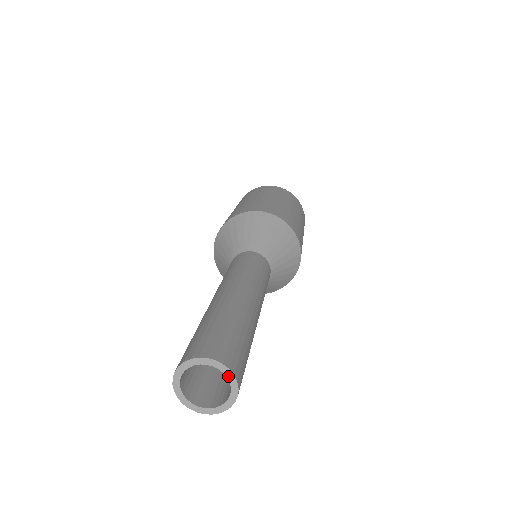
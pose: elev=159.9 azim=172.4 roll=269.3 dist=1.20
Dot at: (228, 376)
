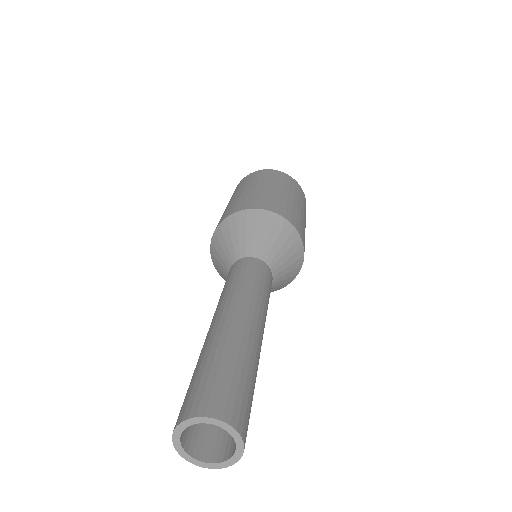
Dot at: (218, 425)
